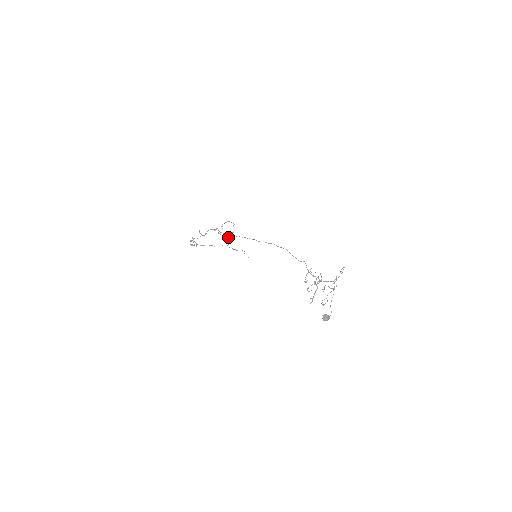
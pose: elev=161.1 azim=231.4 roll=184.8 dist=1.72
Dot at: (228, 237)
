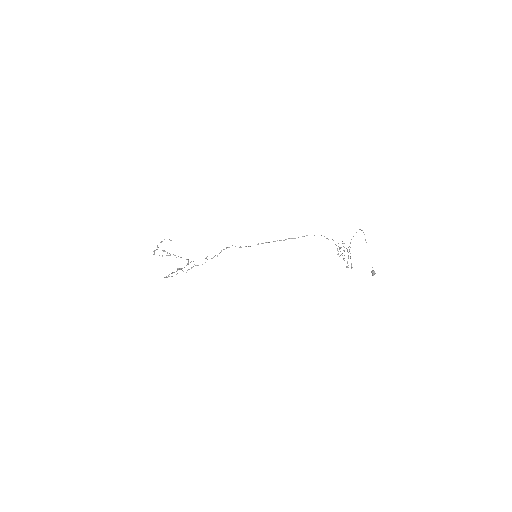
Dot at: occluded
